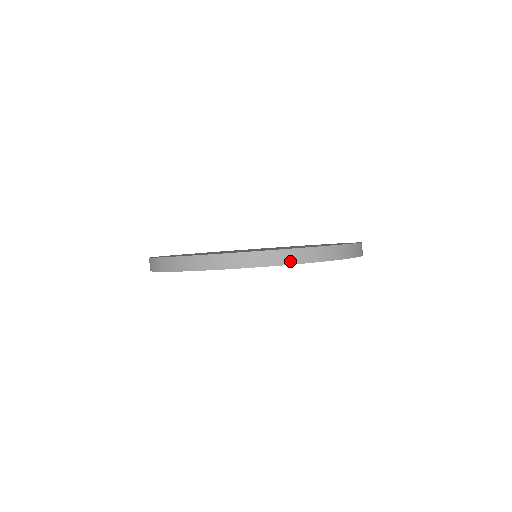
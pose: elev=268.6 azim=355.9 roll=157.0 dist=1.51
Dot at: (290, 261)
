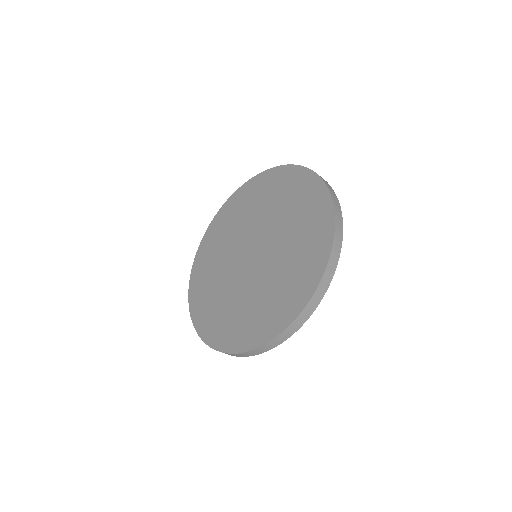
Dot at: (277, 344)
